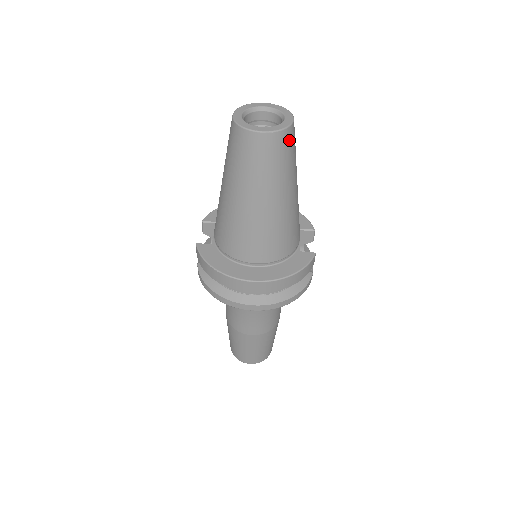
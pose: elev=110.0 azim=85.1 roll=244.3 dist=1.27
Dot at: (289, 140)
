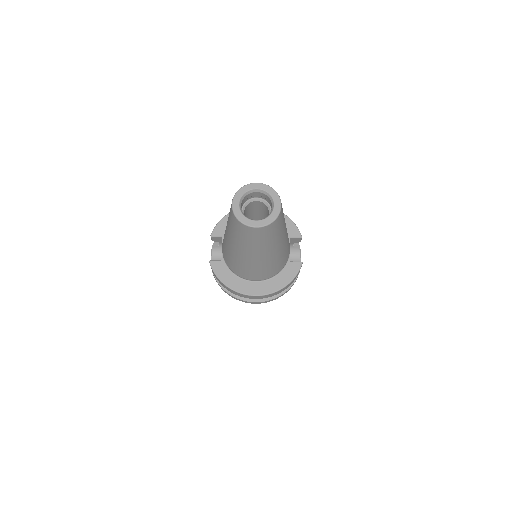
Dot at: (278, 222)
